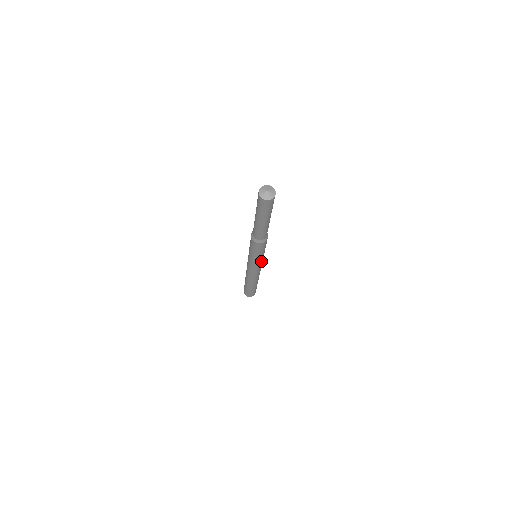
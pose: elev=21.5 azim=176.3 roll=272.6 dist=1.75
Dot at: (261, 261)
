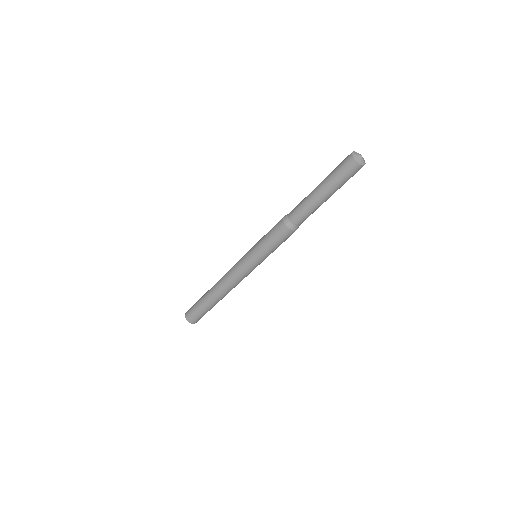
Dot at: (257, 264)
